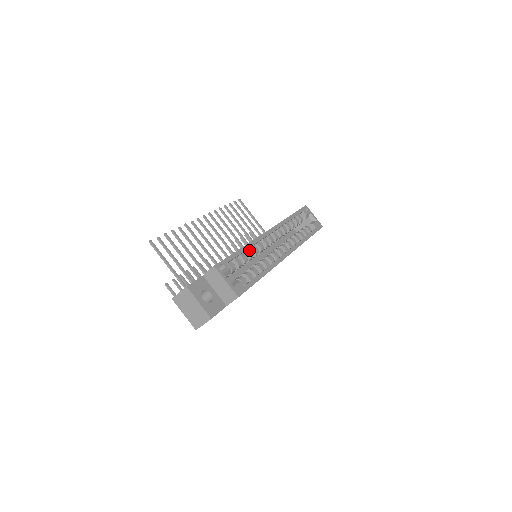
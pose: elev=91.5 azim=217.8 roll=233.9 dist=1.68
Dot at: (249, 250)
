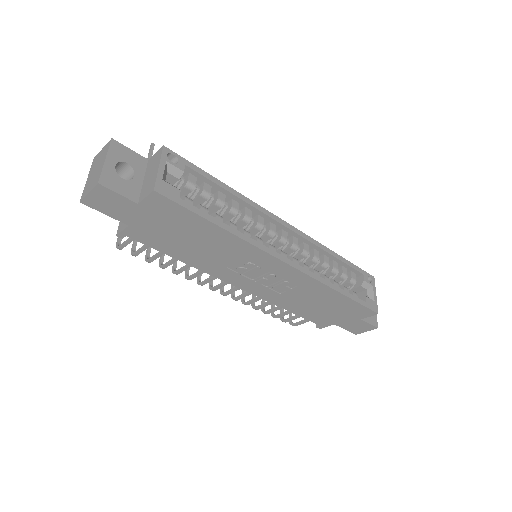
Dot at: (237, 203)
